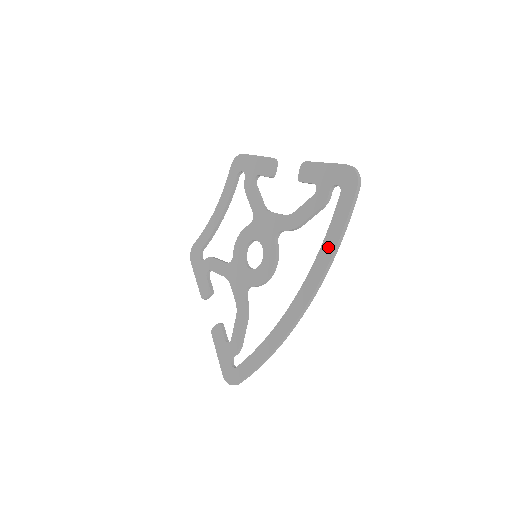
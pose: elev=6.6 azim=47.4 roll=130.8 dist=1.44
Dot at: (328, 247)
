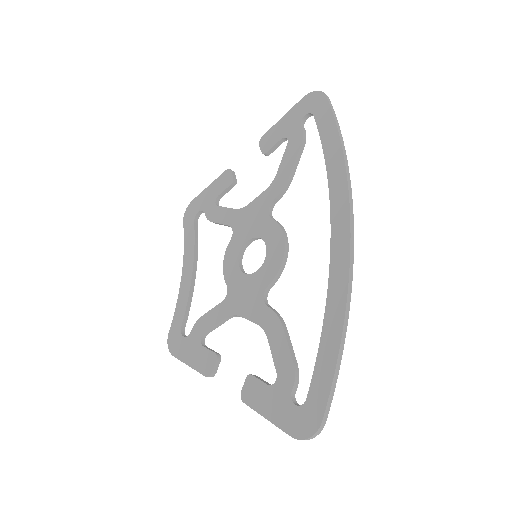
Dot at: (333, 155)
